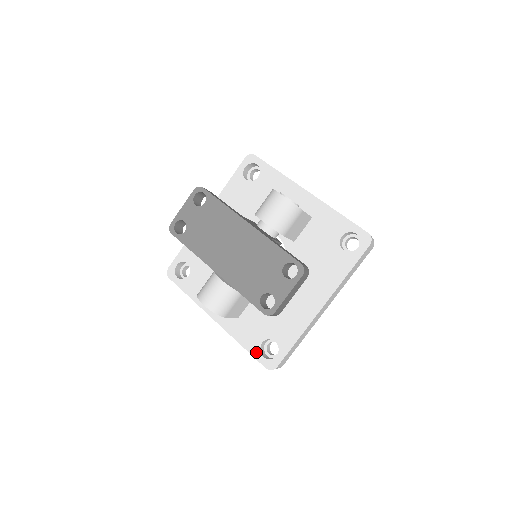
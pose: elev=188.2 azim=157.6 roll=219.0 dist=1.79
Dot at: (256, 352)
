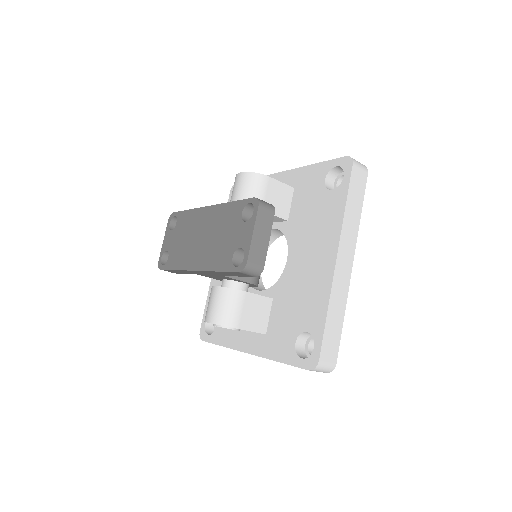
Dot at: (293, 358)
